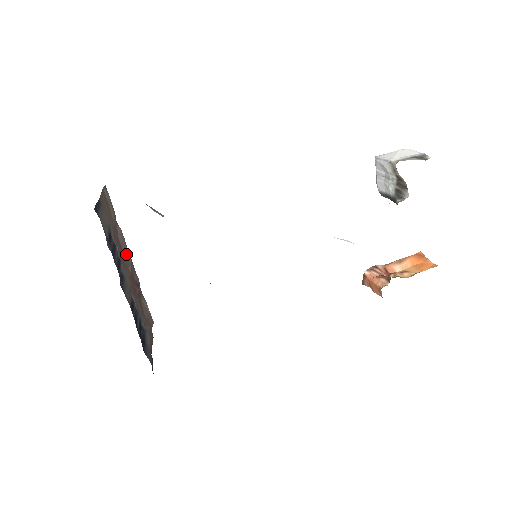
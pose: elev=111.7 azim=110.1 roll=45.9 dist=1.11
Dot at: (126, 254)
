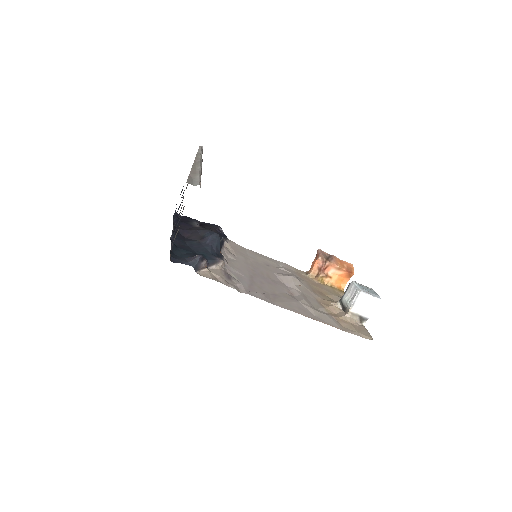
Dot at: occluded
